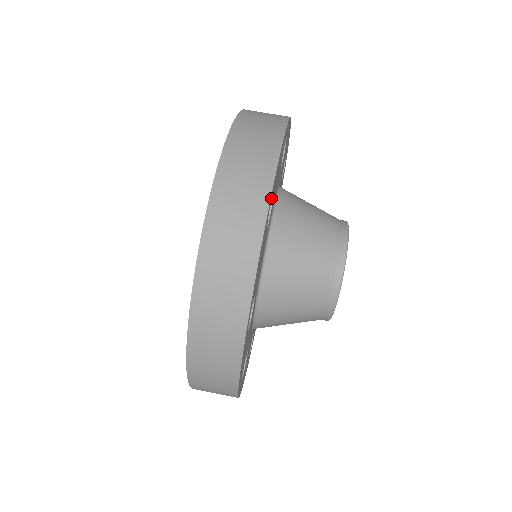
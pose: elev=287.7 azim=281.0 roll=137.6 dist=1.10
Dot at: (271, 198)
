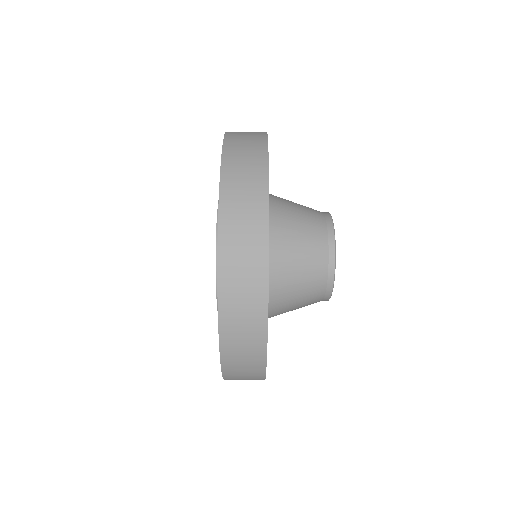
Dot at: occluded
